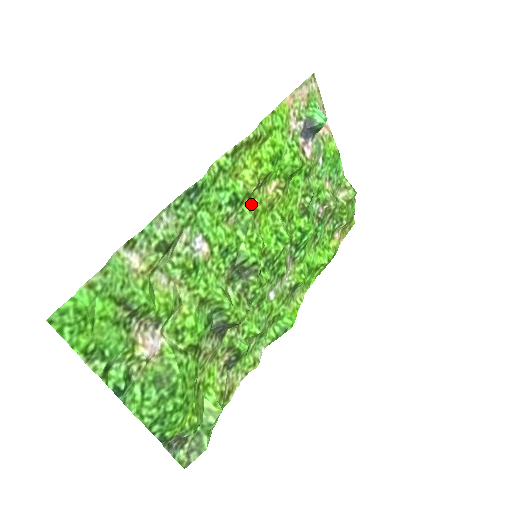
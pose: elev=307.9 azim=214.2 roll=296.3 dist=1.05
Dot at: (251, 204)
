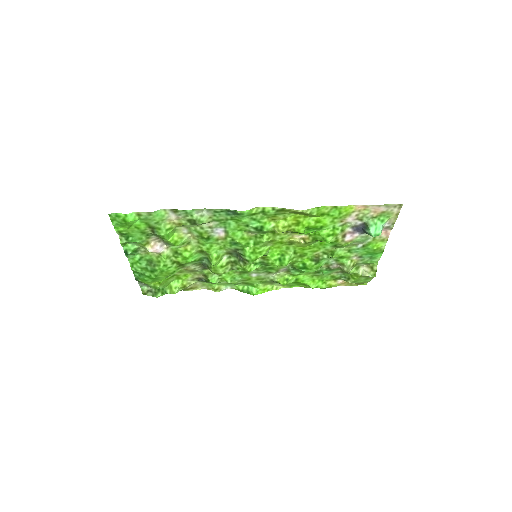
Dot at: (272, 236)
